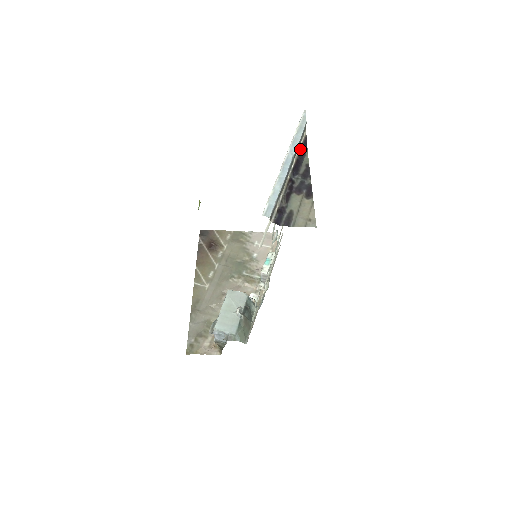
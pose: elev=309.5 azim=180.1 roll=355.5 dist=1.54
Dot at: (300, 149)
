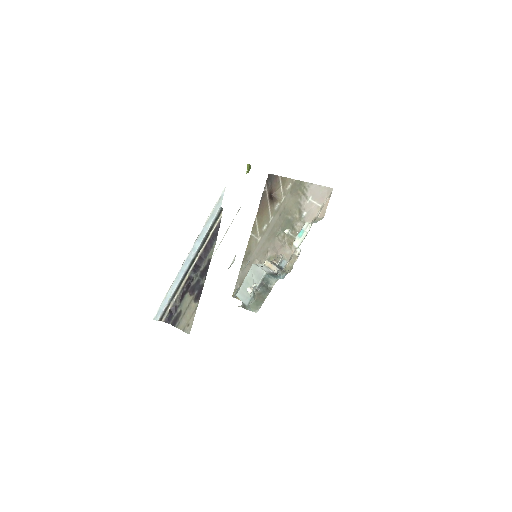
Dot at: (208, 240)
